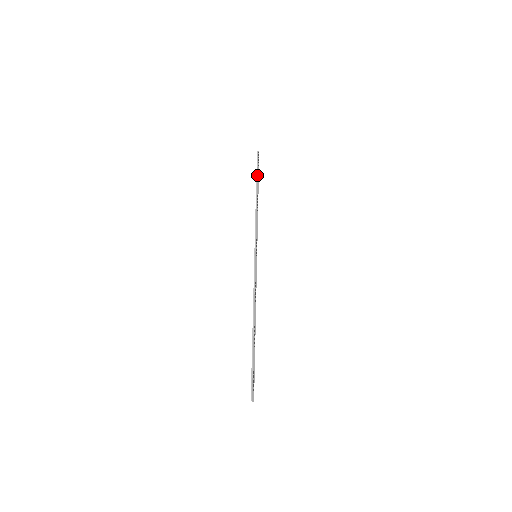
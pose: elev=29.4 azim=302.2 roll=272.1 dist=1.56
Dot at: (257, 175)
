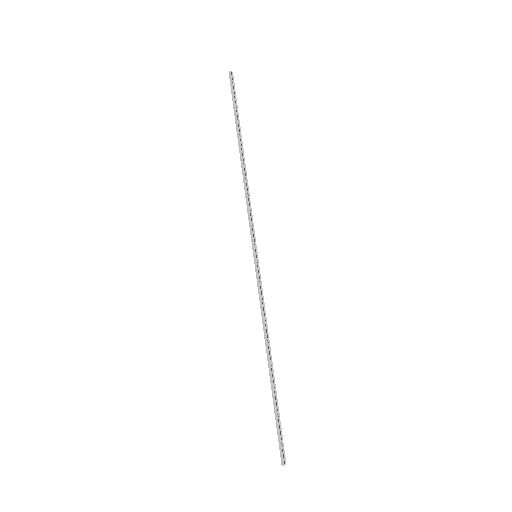
Dot at: (235, 117)
